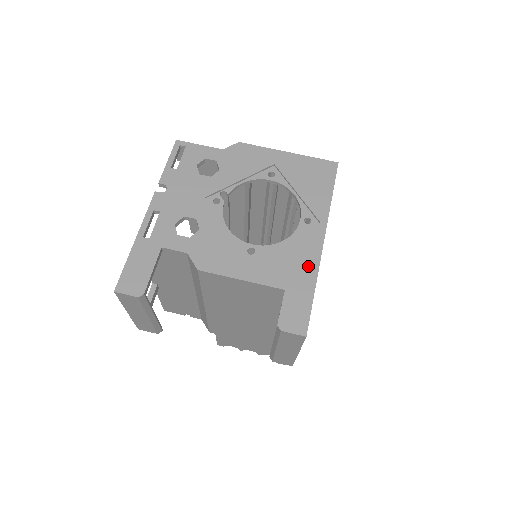
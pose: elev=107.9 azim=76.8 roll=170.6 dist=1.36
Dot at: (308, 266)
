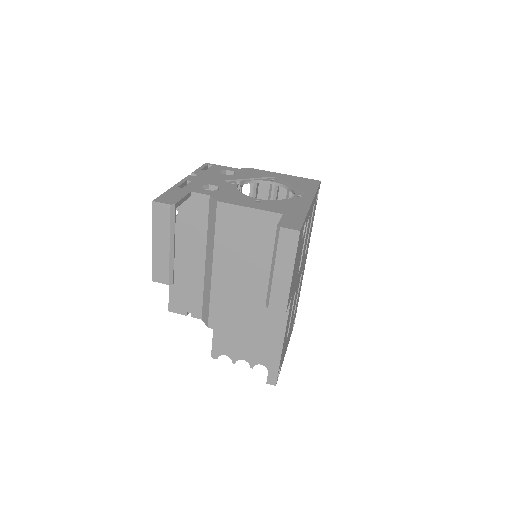
Dot at: (300, 208)
